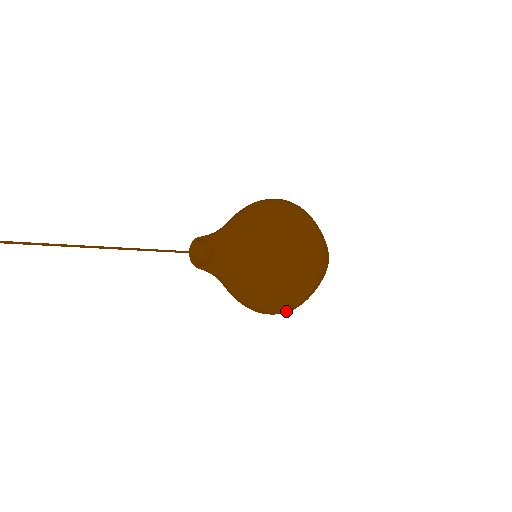
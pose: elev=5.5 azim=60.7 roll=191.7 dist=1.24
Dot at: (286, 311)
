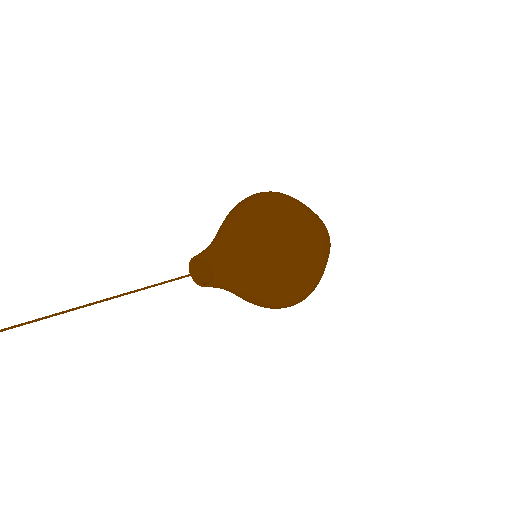
Dot at: occluded
